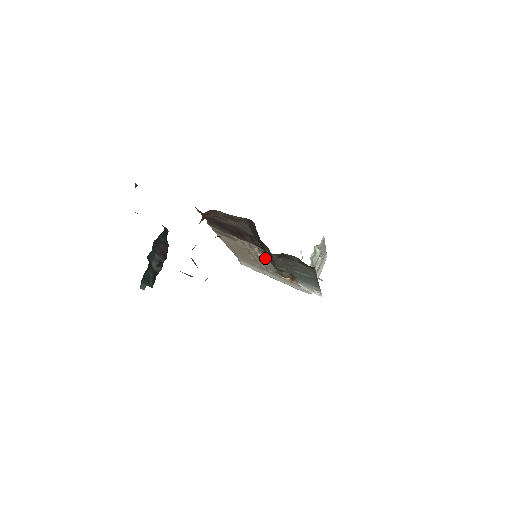
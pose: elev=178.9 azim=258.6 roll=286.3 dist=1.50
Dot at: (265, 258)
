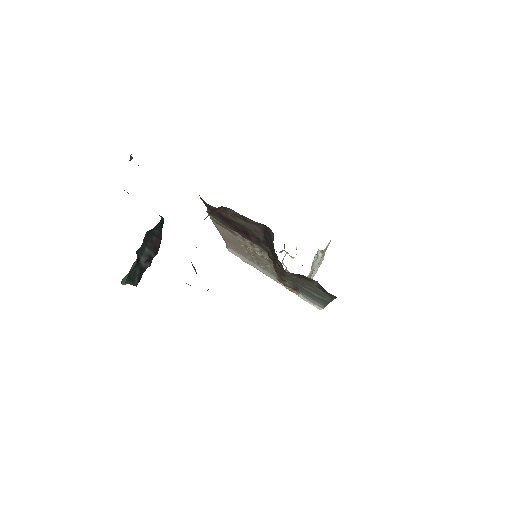
Dot at: (264, 258)
